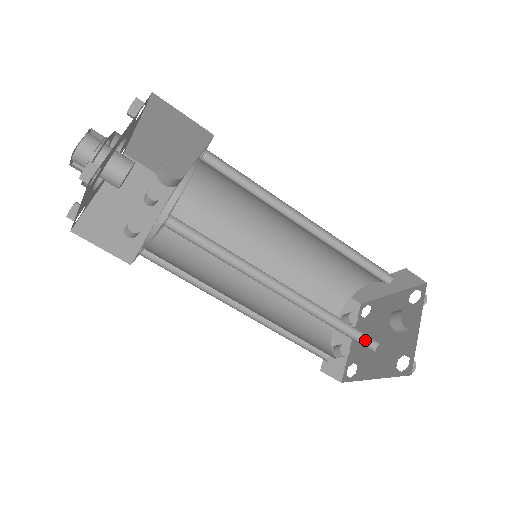
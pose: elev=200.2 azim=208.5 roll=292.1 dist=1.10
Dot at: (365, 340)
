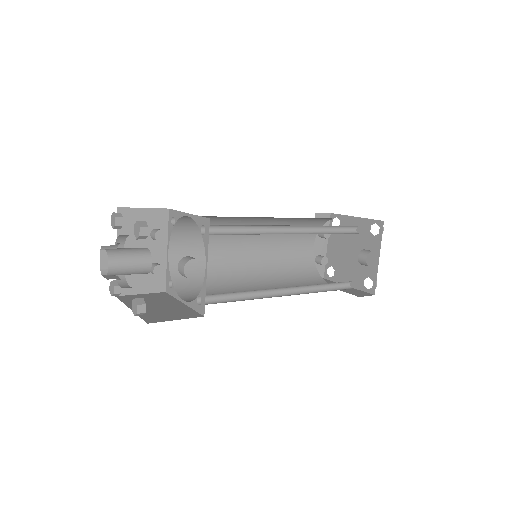
Dot at: (343, 283)
